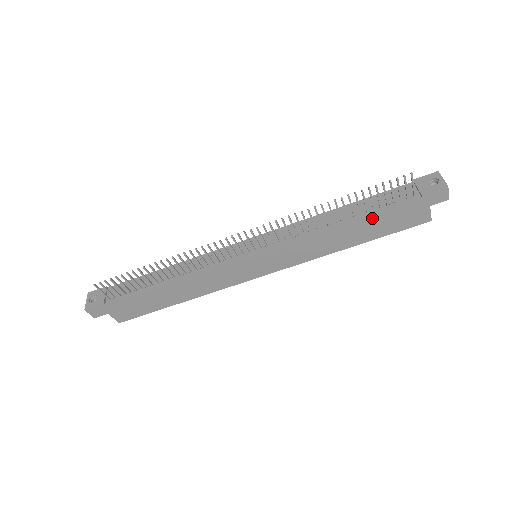
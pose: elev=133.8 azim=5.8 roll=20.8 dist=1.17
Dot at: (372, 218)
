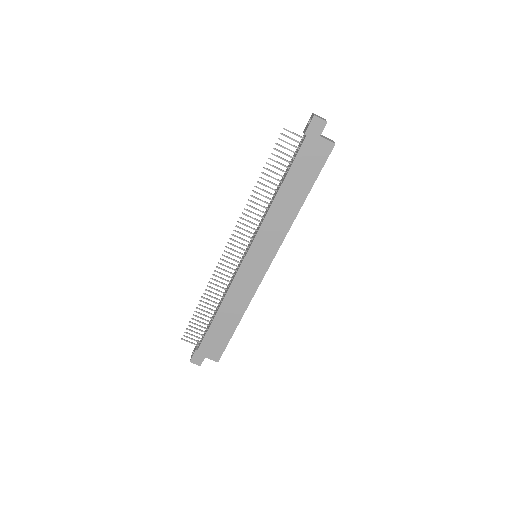
Dot at: (292, 174)
